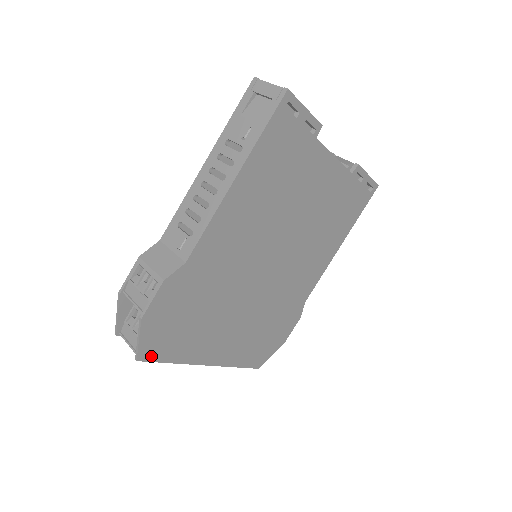
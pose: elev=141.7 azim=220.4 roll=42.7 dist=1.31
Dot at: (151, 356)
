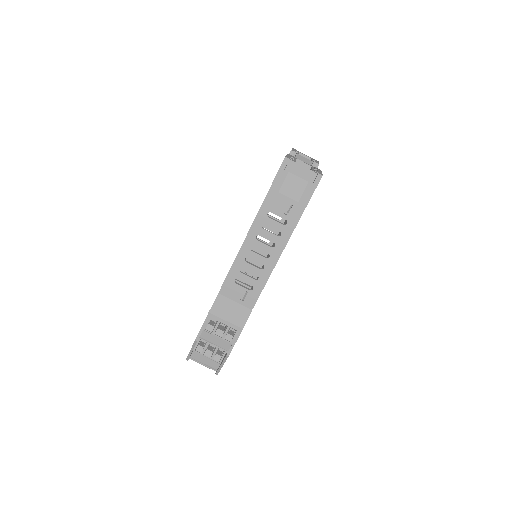
Dot at: occluded
